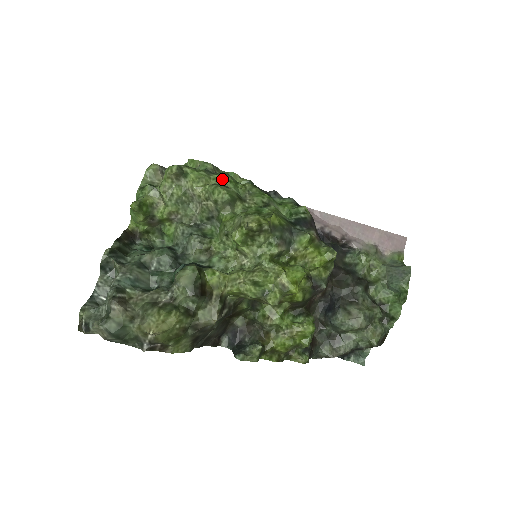
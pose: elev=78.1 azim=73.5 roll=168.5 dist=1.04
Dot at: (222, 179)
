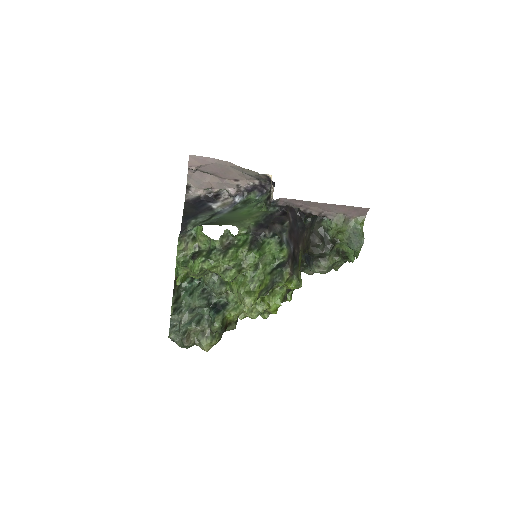
Dot at: (227, 263)
